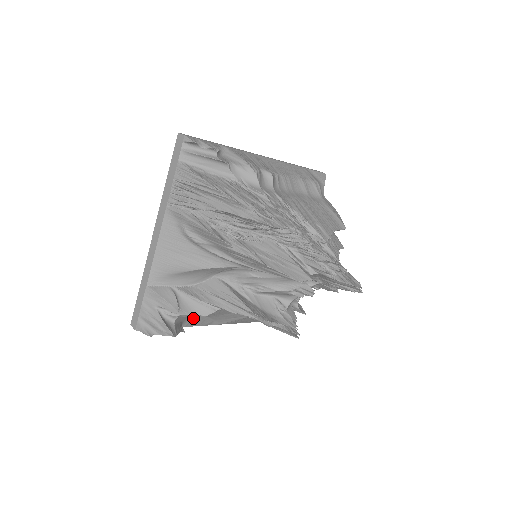
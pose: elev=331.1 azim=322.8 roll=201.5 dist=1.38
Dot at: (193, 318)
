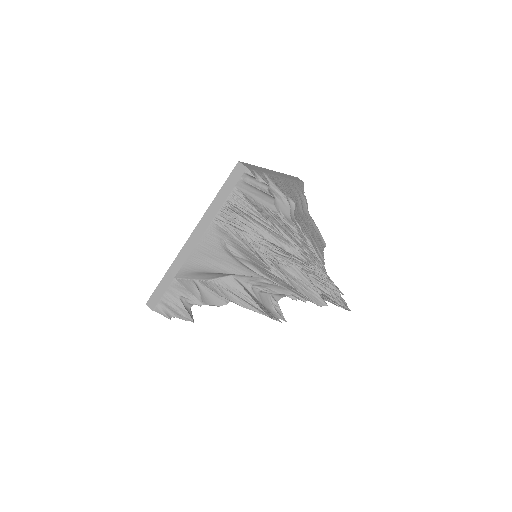
Dot at: occluded
